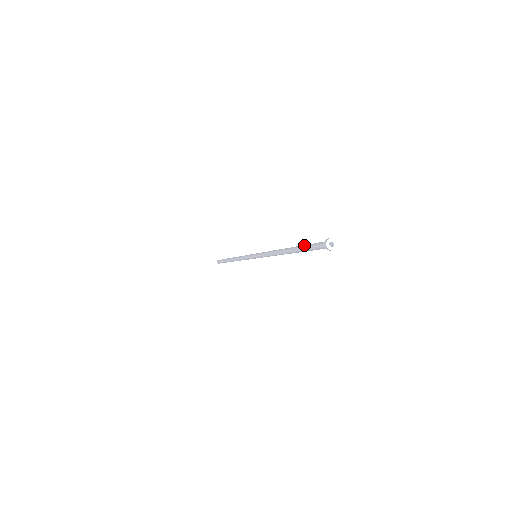
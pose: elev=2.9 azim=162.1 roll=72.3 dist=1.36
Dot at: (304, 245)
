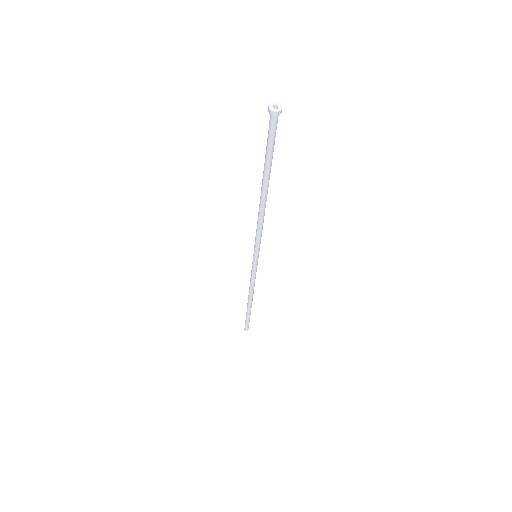
Dot at: occluded
